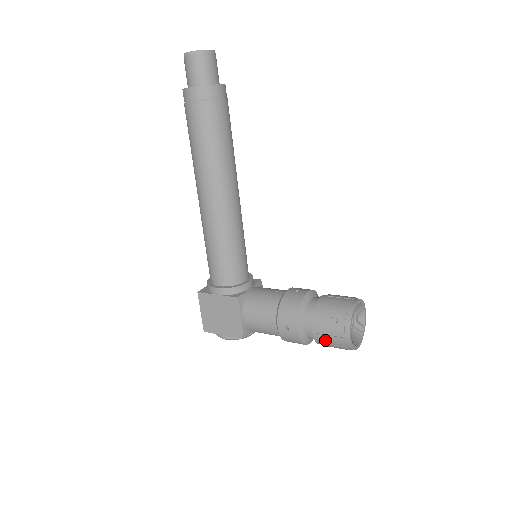
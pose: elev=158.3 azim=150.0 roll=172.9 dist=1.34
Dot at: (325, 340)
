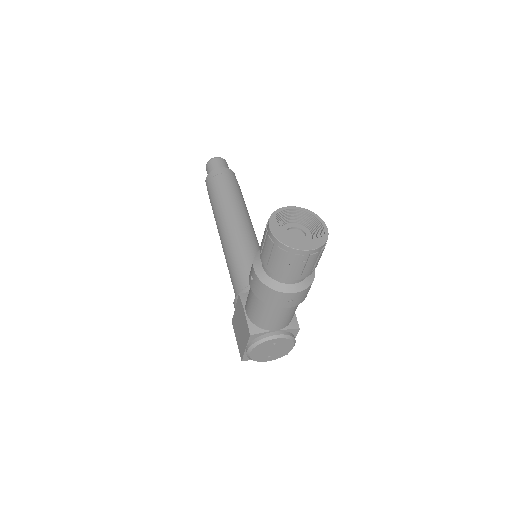
Dot at: (267, 258)
